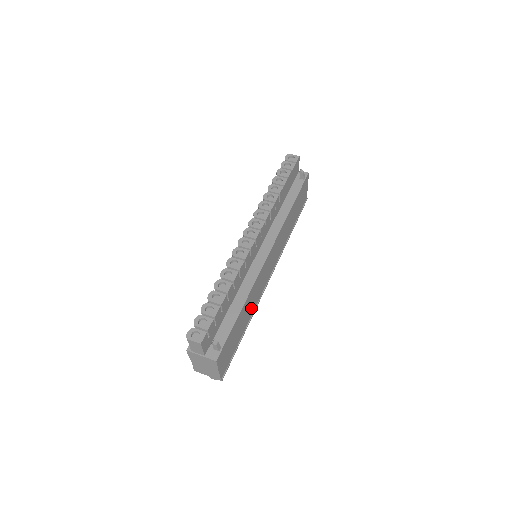
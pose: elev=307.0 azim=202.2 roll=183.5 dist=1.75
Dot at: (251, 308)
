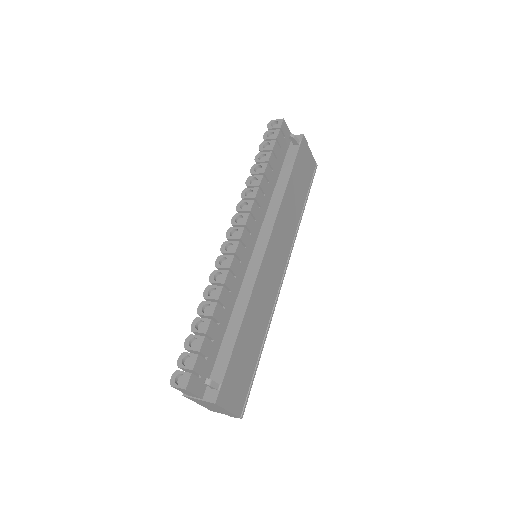
Dot at: (261, 321)
